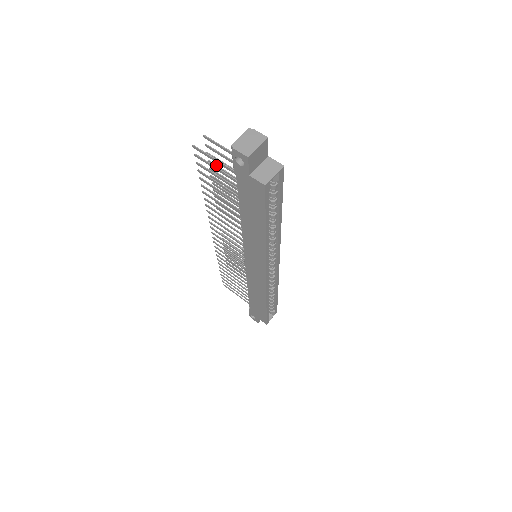
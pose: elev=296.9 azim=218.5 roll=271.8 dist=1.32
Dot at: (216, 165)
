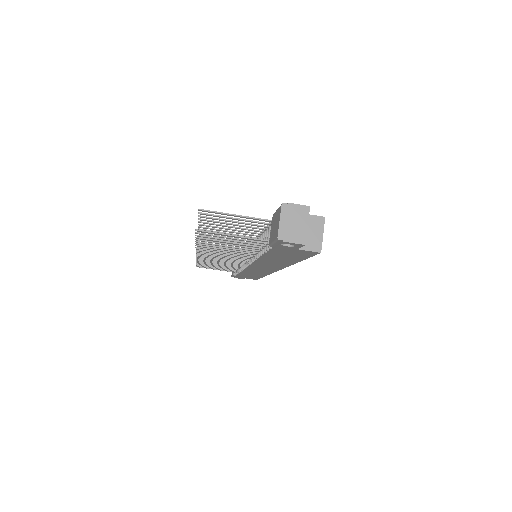
Dot at: (212, 221)
